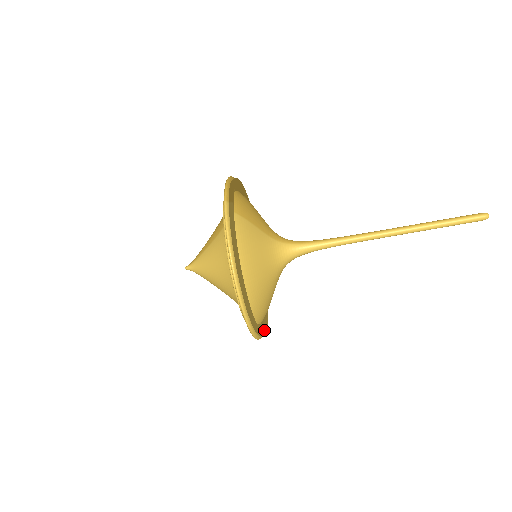
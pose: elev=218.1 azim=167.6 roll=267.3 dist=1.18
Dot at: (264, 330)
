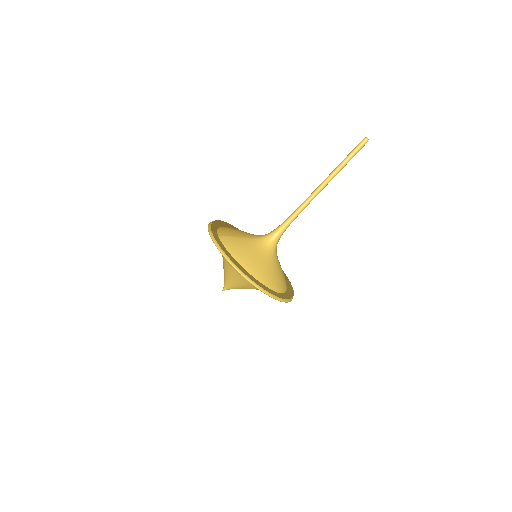
Dot at: (287, 296)
